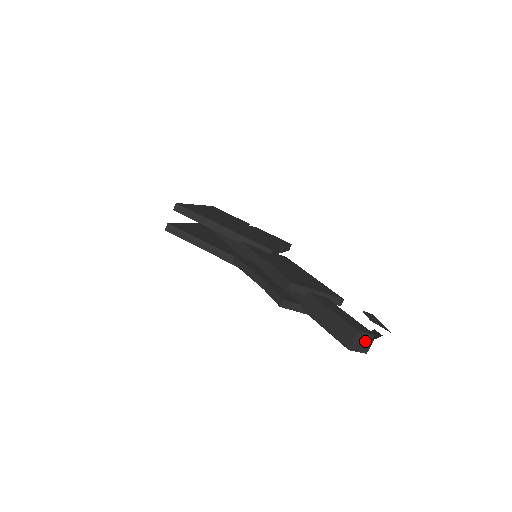
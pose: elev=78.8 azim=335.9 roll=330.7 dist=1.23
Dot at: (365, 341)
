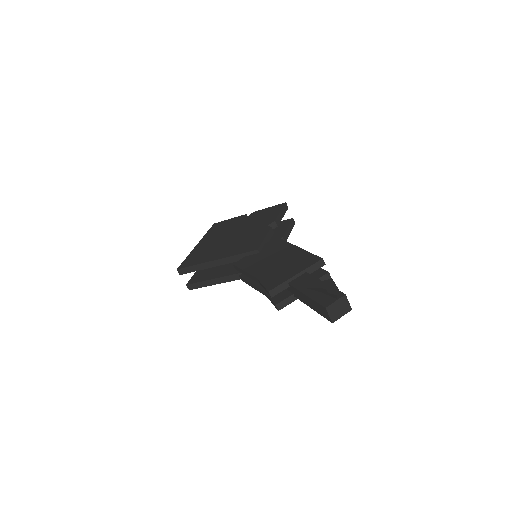
Dot at: (340, 306)
